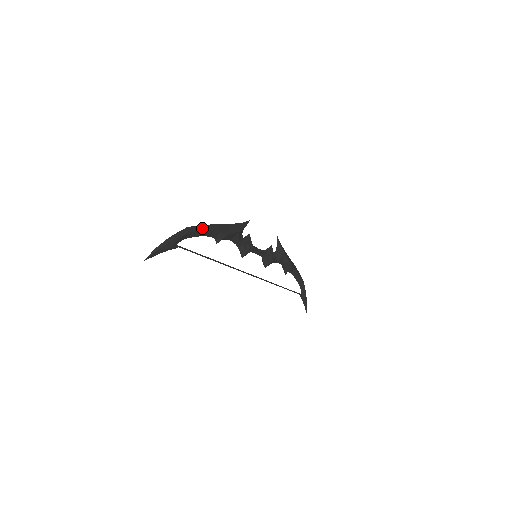
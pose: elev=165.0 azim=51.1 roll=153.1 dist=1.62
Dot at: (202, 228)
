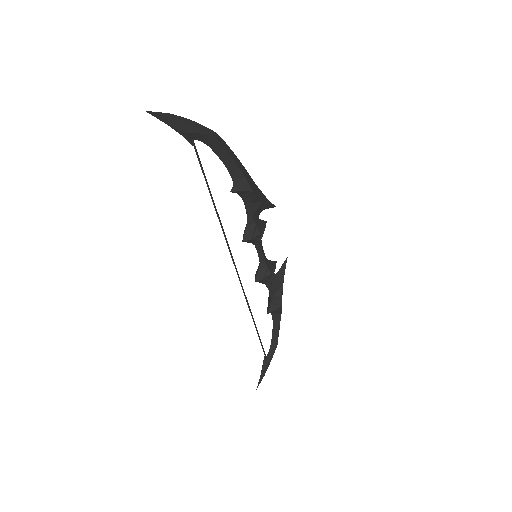
Dot at: (231, 153)
